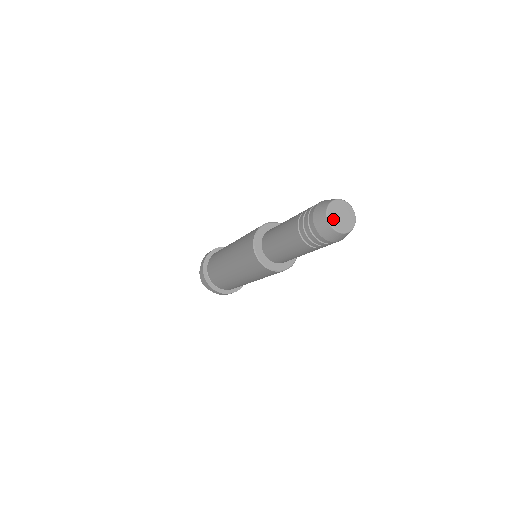
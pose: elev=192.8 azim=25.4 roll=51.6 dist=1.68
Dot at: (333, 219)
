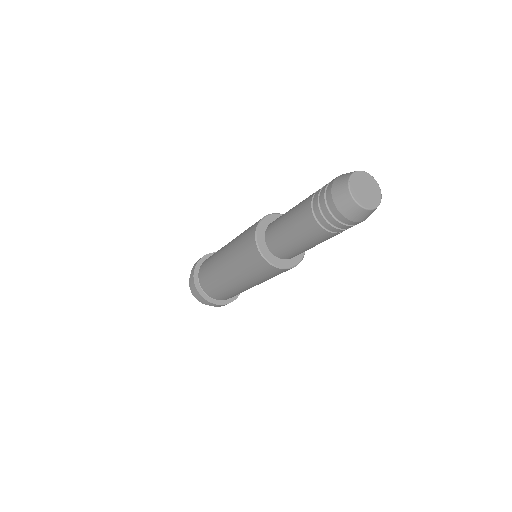
Dot at: (361, 199)
